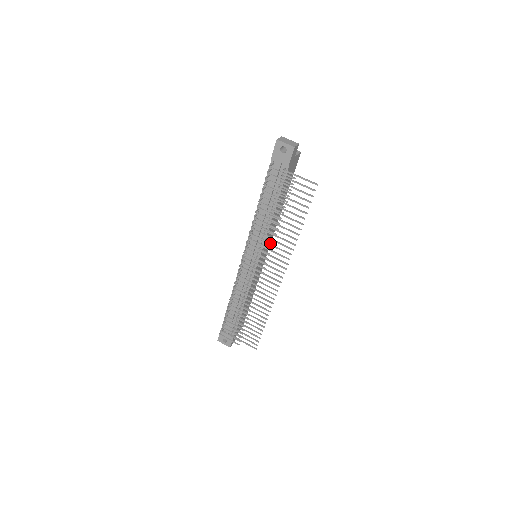
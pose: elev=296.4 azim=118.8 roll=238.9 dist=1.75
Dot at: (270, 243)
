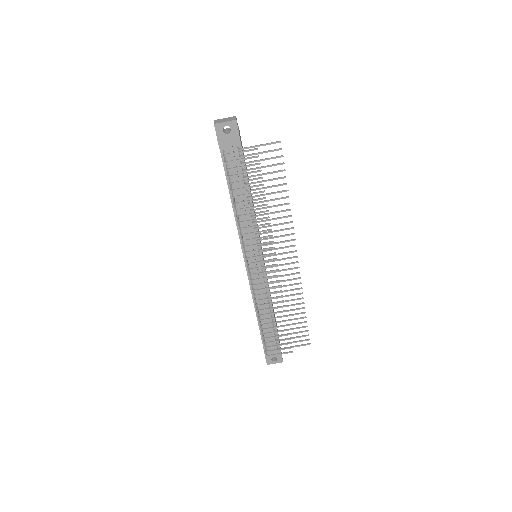
Dot at: (268, 230)
